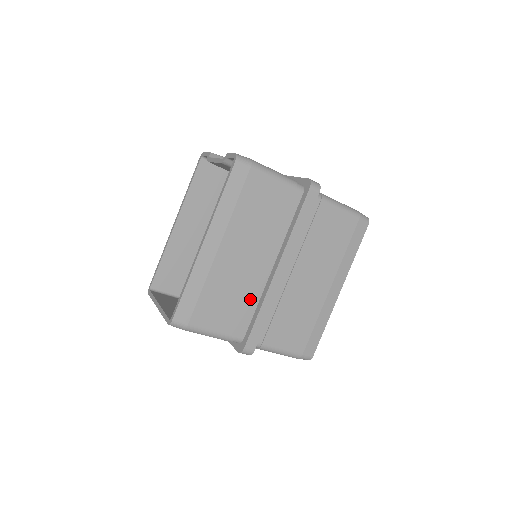
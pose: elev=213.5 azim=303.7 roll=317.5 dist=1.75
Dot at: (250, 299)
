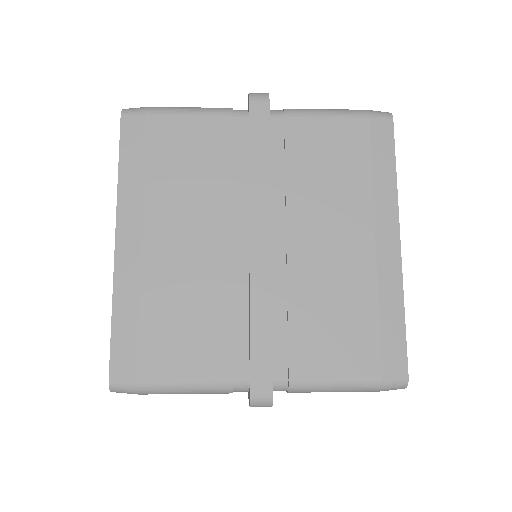
Dot at: (230, 306)
